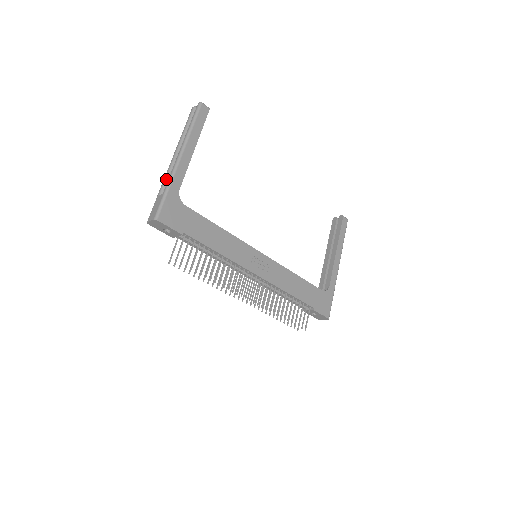
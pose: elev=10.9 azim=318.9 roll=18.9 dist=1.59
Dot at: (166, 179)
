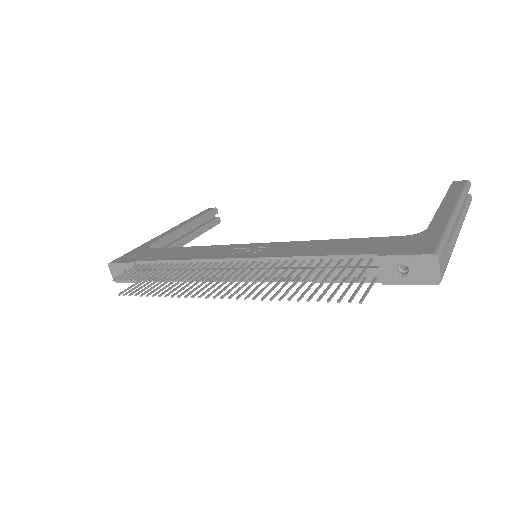
Dot at: occluded
